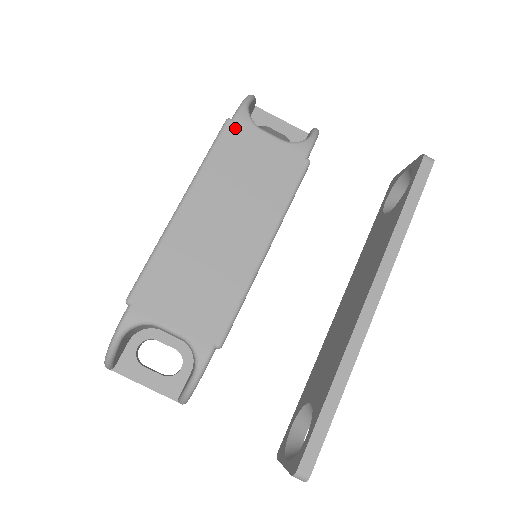
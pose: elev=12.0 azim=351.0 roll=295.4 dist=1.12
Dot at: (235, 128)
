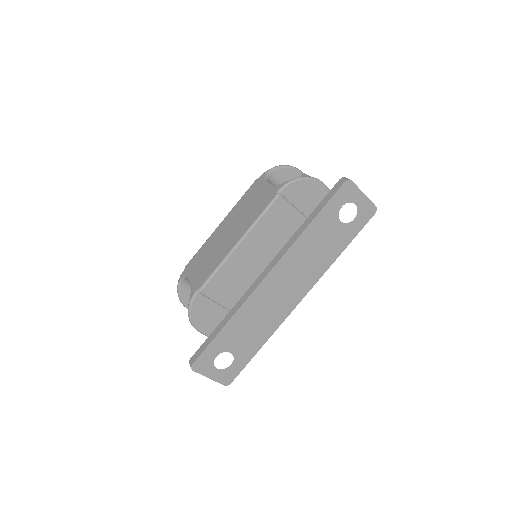
Dot at: (256, 183)
